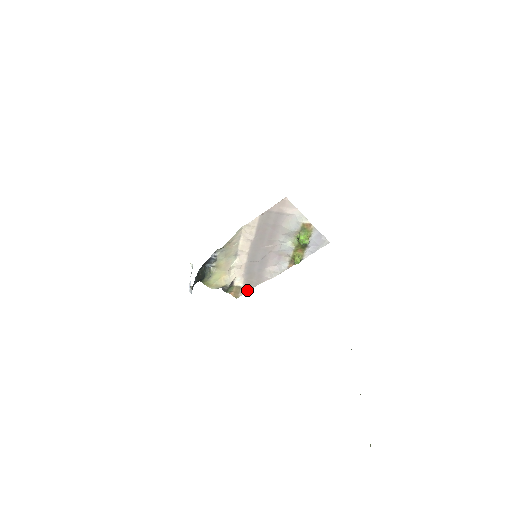
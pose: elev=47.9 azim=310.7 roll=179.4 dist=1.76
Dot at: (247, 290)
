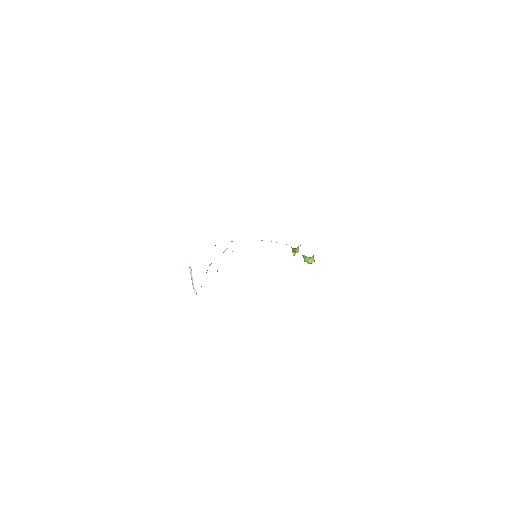
Dot at: occluded
